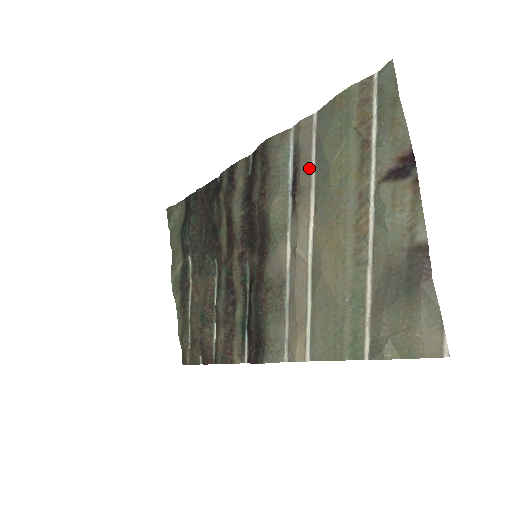
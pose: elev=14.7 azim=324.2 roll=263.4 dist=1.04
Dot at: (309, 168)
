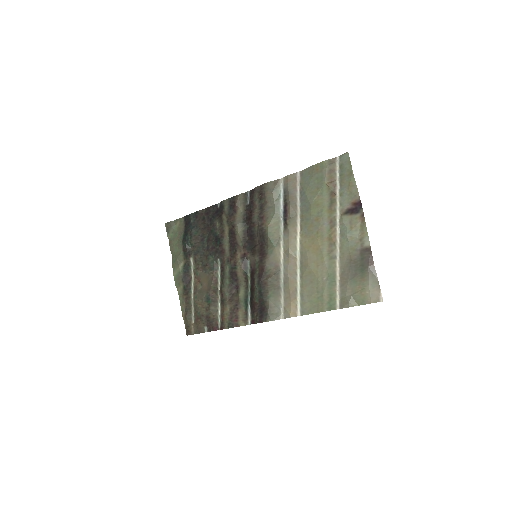
Dot at: (296, 204)
